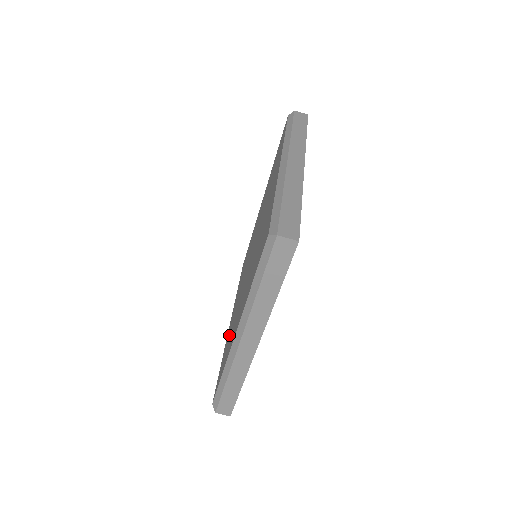
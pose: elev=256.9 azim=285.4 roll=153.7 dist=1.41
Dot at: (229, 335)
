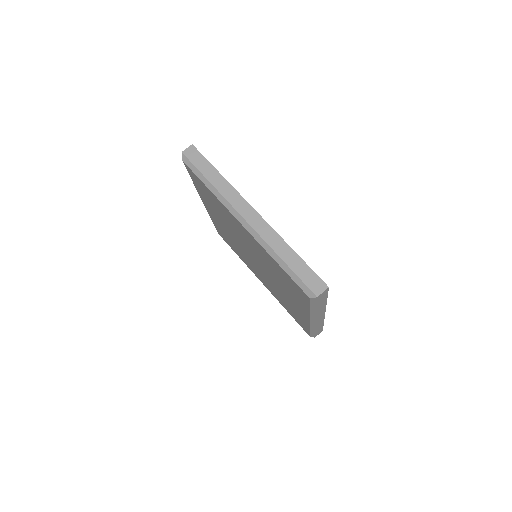
Dot at: (287, 287)
